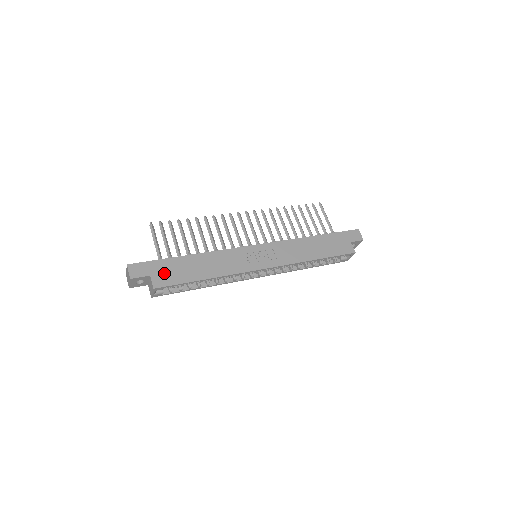
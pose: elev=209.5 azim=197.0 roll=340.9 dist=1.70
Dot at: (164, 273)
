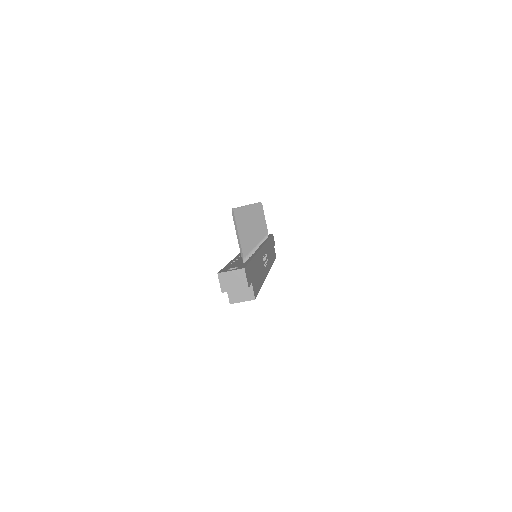
Dot at: (254, 279)
